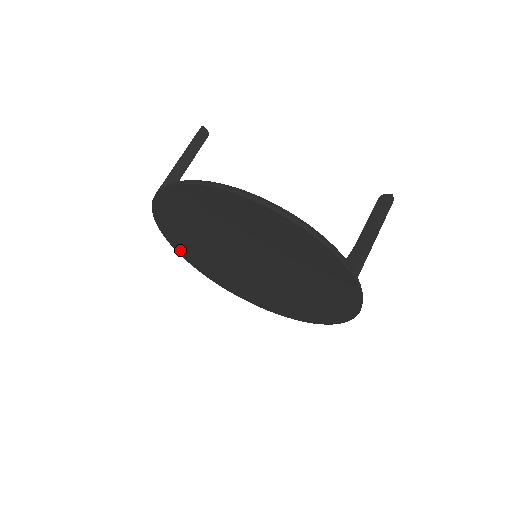
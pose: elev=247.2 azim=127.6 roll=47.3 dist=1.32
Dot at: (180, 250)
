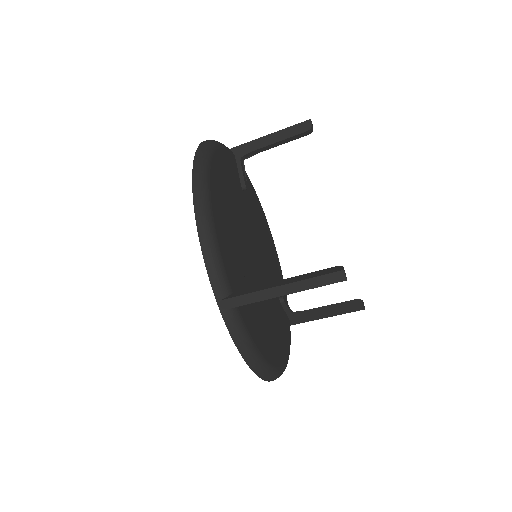
Dot at: occluded
